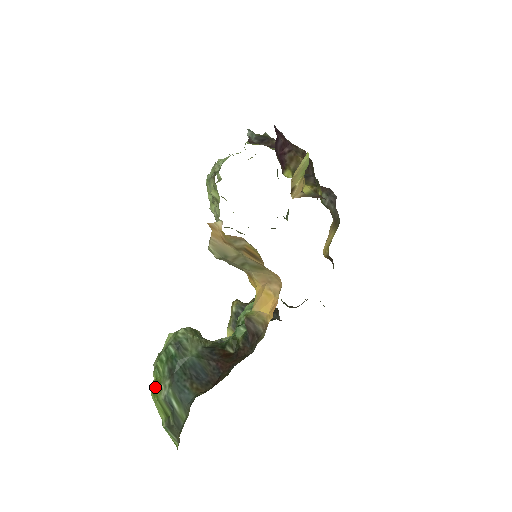
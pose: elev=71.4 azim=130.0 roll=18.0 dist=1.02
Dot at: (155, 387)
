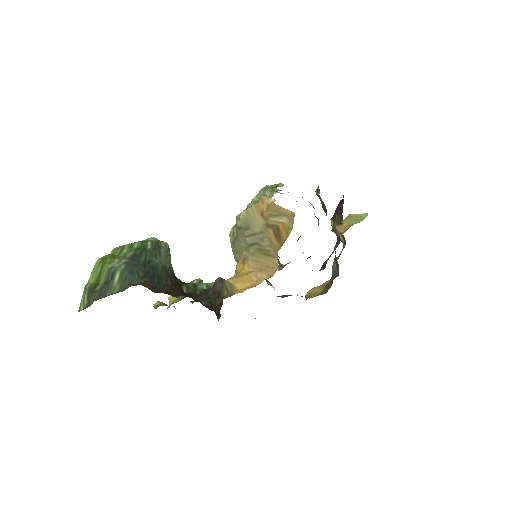
Dot at: (108, 257)
